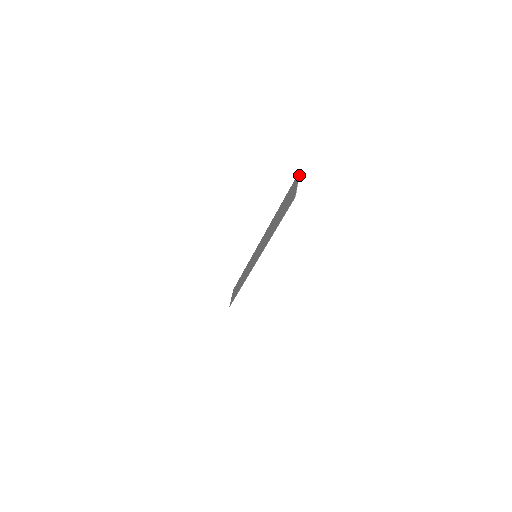
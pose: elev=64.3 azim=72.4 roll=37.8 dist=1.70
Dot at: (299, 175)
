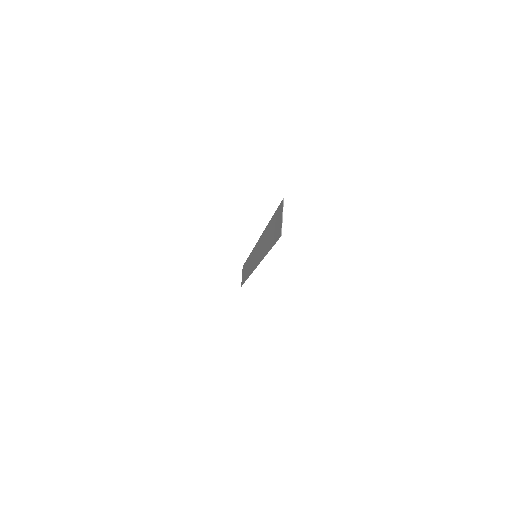
Dot at: (283, 205)
